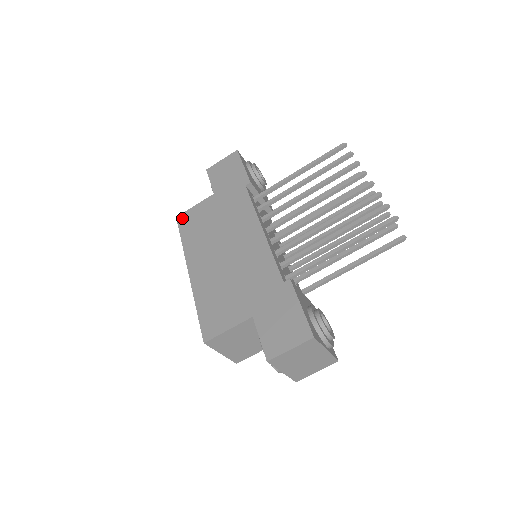
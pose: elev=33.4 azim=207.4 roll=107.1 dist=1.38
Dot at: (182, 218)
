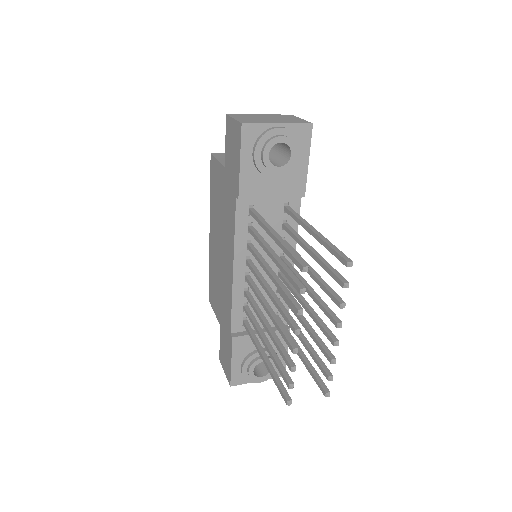
Dot at: (212, 162)
